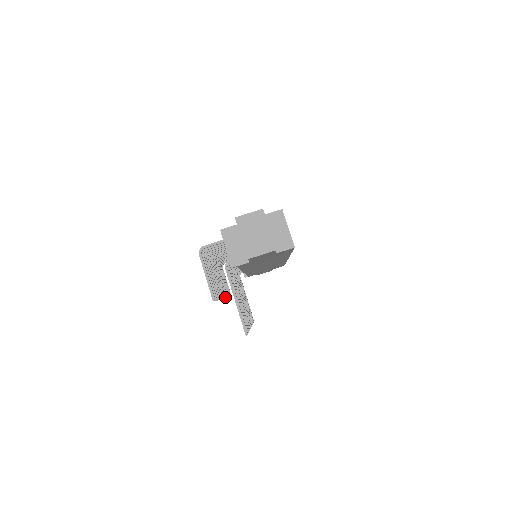
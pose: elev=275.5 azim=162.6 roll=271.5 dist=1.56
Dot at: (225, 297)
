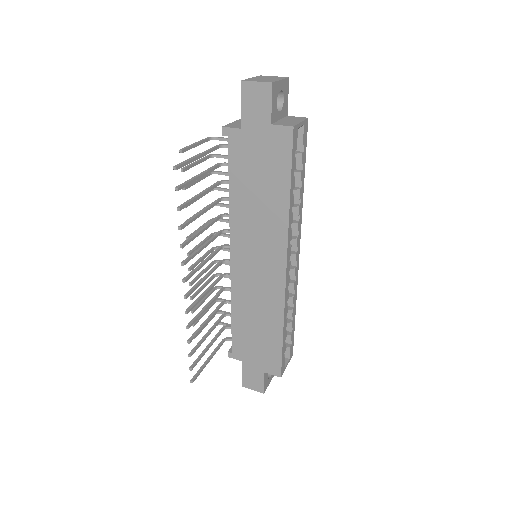
Dot at: (191, 268)
